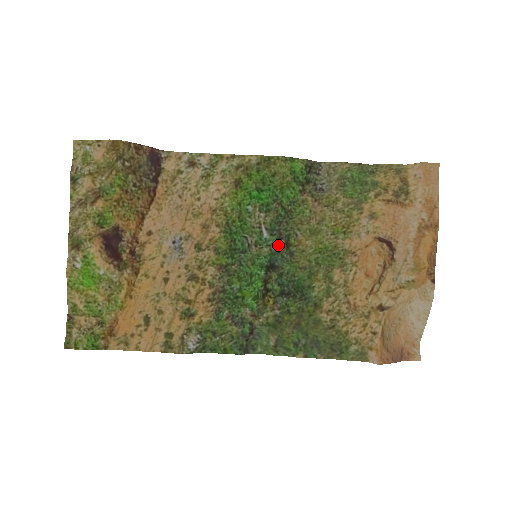
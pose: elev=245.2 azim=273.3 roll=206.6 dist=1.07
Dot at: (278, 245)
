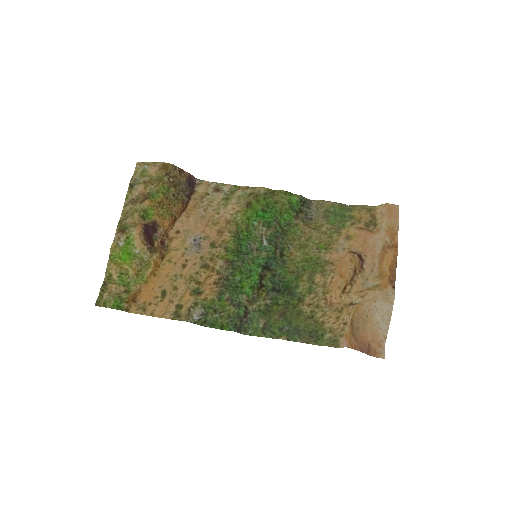
Dot at: (274, 252)
